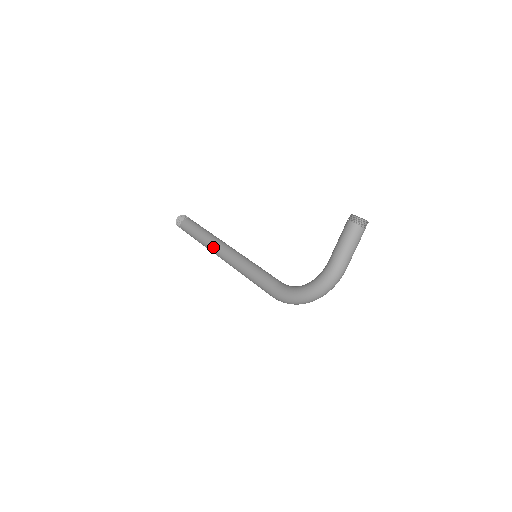
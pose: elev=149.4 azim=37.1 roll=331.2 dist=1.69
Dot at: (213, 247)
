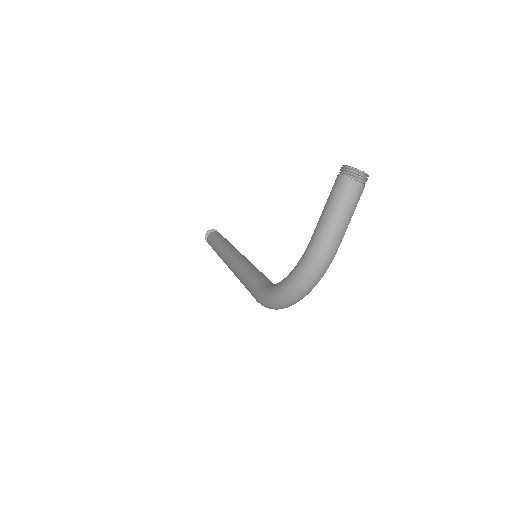
Dot at: (222, 254)
